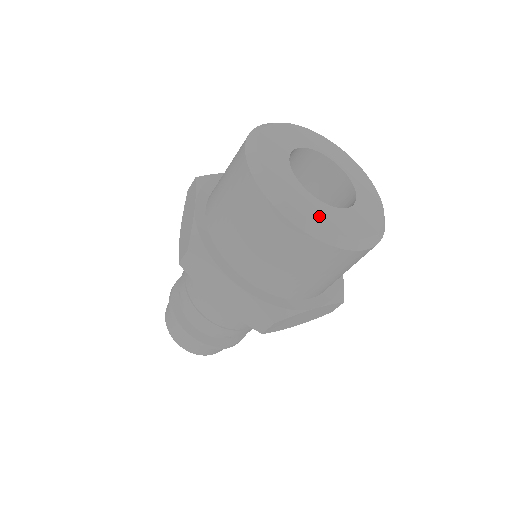
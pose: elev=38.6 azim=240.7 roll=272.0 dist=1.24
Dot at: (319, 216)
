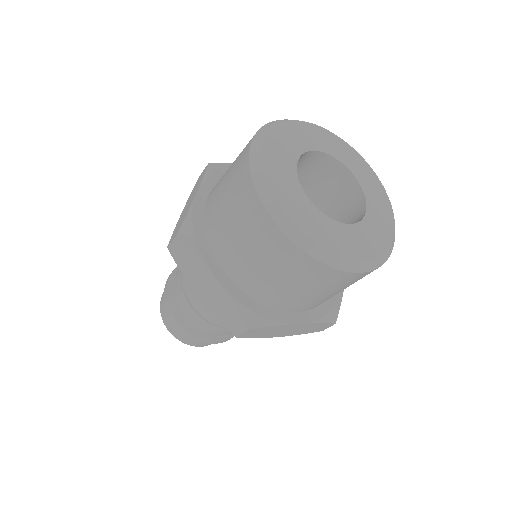
Dot at: (312, 226)
